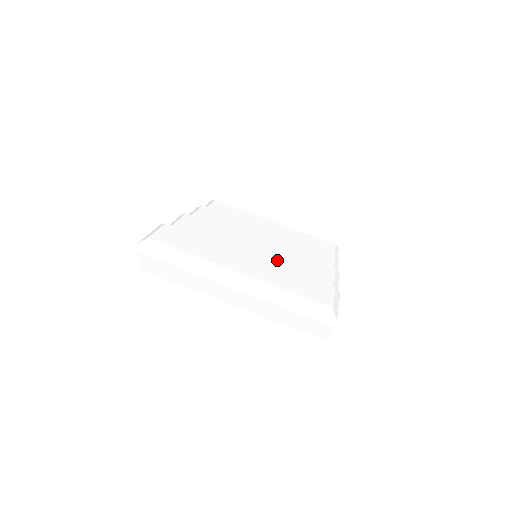
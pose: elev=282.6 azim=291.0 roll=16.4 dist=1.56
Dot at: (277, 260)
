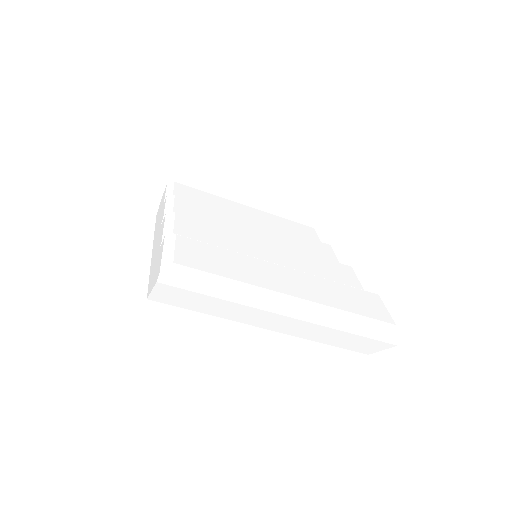
Dot at: (300, 265)
